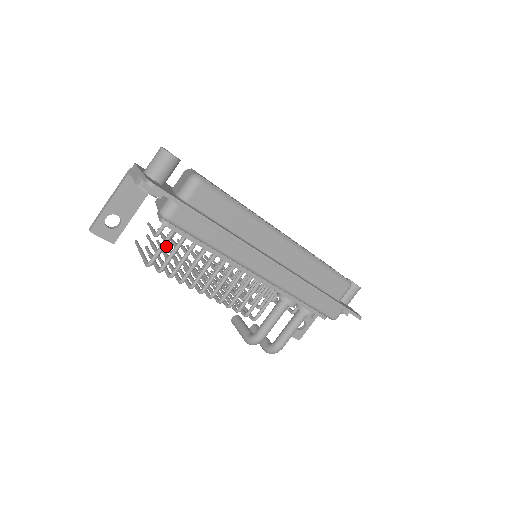
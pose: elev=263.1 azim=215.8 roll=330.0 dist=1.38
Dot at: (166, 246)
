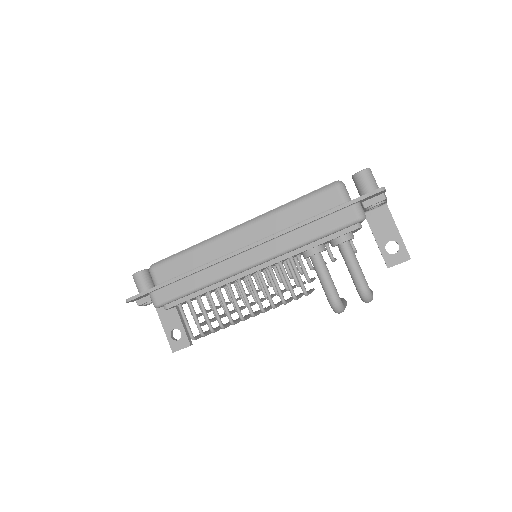
Dot at: occluded
